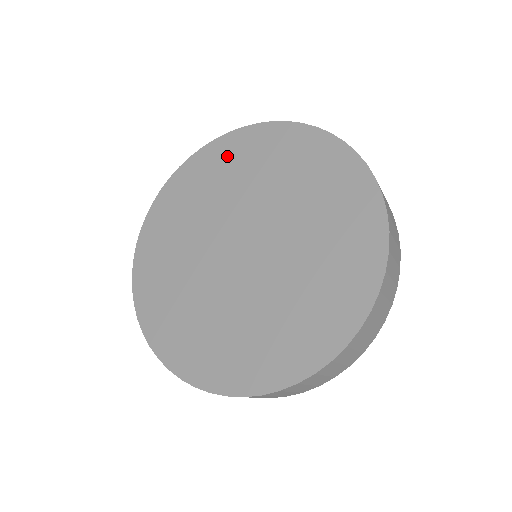
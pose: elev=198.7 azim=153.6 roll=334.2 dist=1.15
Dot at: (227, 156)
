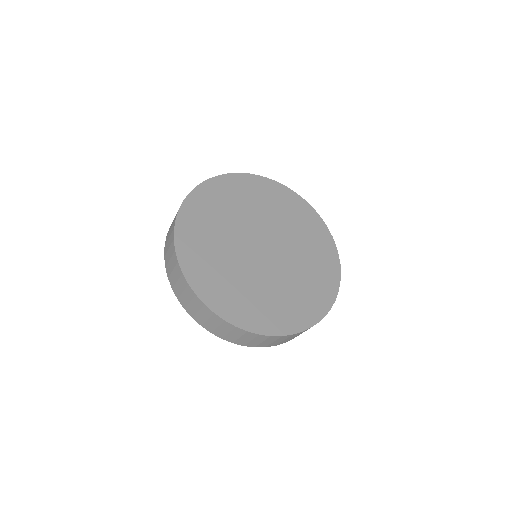
Dot at: (208, 202)
